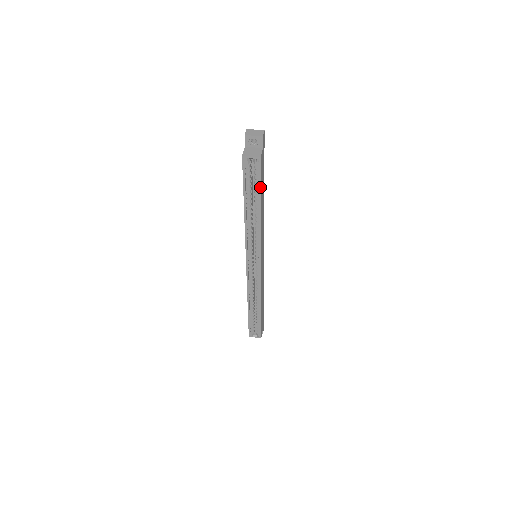
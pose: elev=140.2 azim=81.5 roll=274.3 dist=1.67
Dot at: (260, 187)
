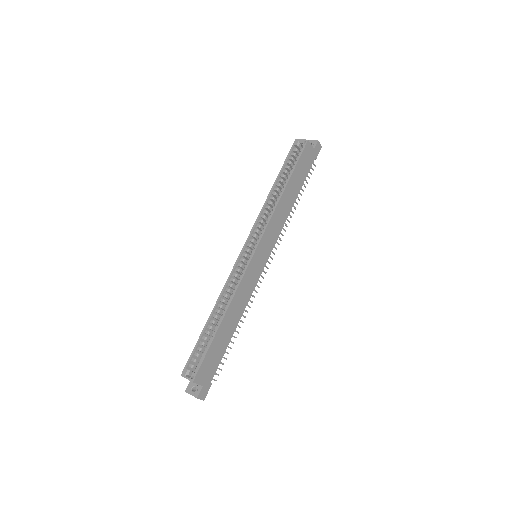
Dot at: (296, 165)
